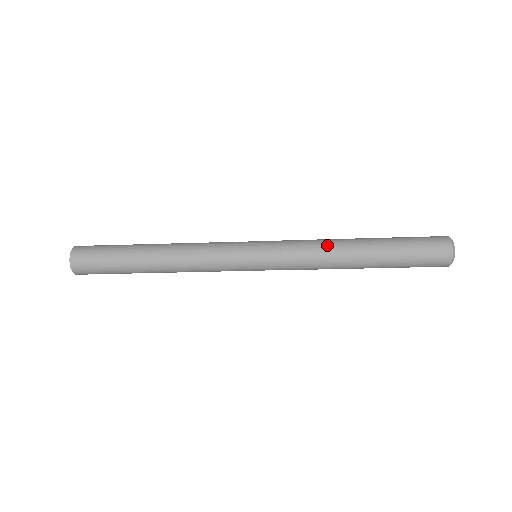
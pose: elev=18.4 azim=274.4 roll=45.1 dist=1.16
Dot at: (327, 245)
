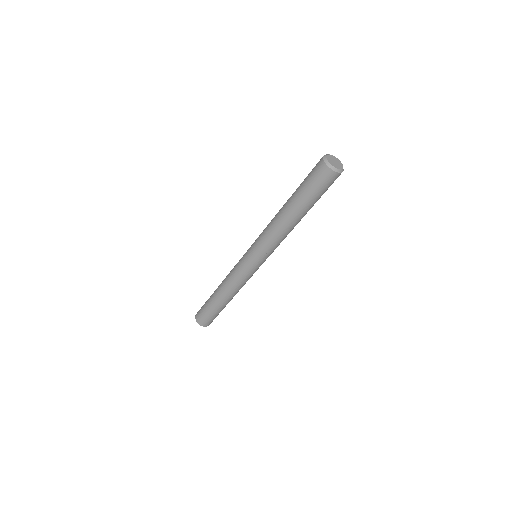
Dot at: (272, 224)
